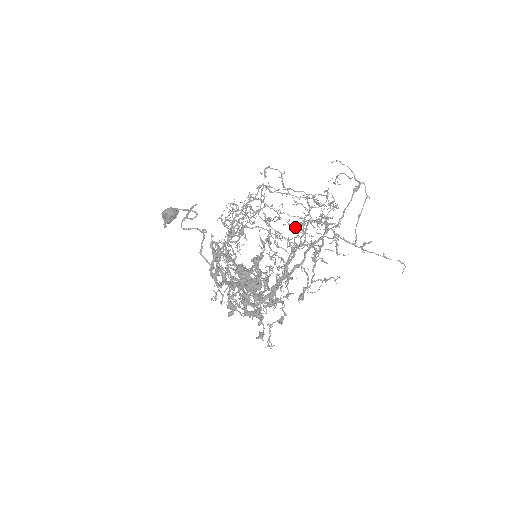
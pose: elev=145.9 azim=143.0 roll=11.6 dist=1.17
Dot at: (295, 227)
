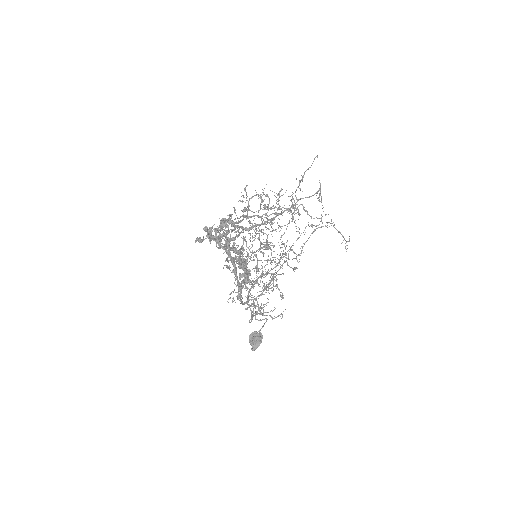
Dot at: occluded
